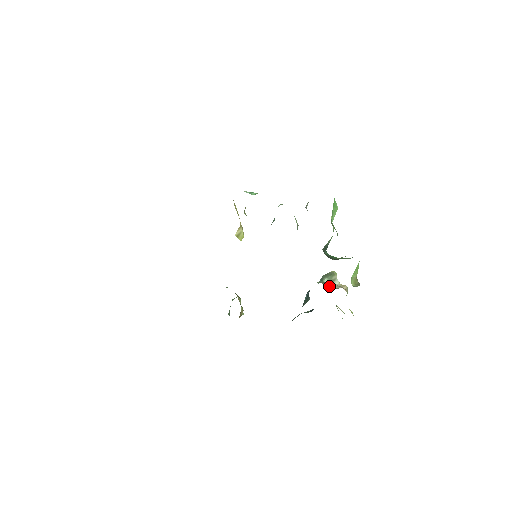
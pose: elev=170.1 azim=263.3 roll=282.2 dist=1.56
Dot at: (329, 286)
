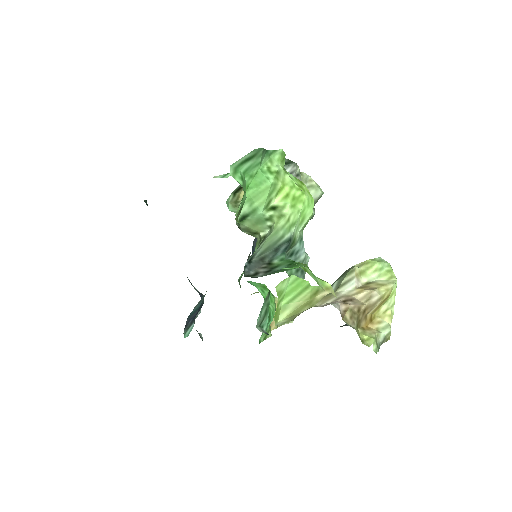
Dot at: (322, 299)
